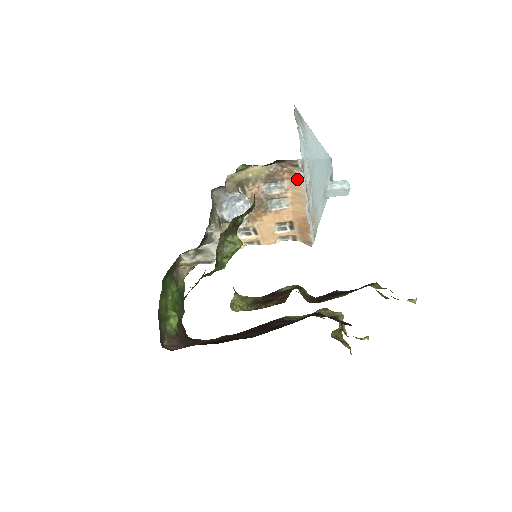
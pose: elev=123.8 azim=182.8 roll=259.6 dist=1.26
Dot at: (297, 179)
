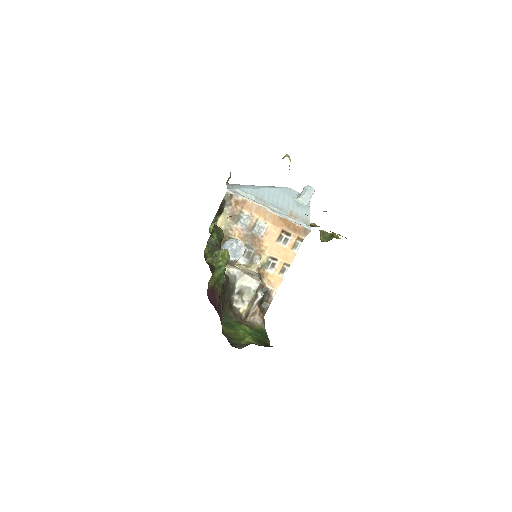
Dot at: (243, 202)
